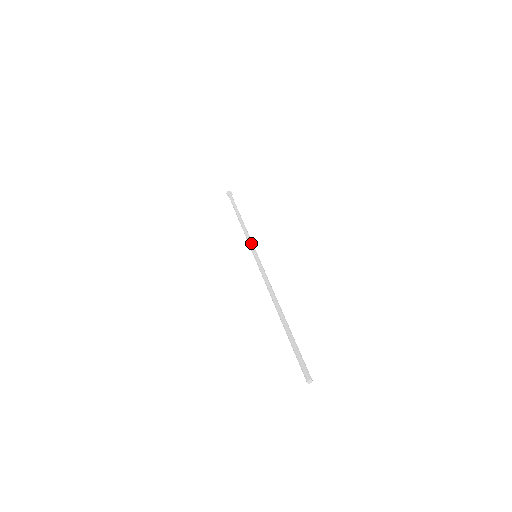
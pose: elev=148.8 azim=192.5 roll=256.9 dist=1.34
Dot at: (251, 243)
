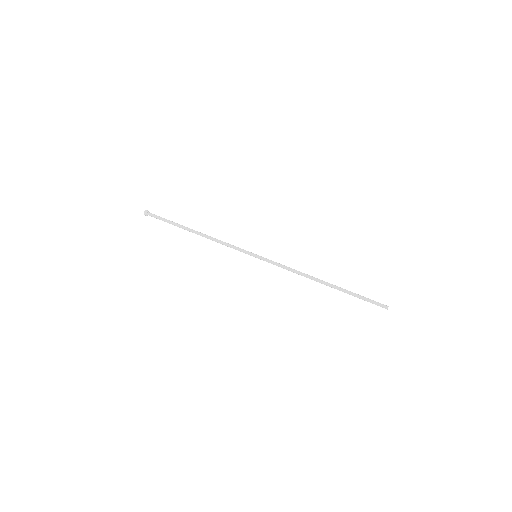
Dot at: (240, 248)
